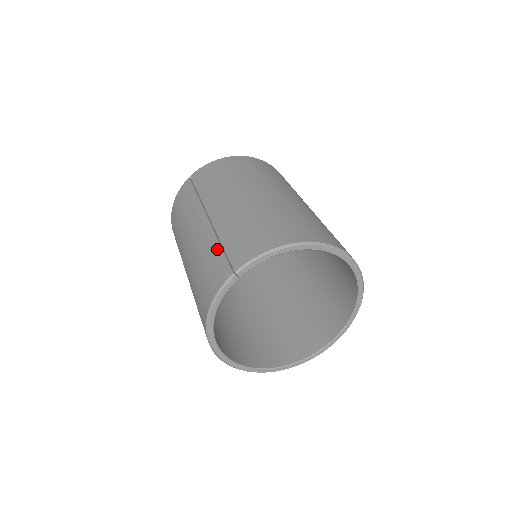
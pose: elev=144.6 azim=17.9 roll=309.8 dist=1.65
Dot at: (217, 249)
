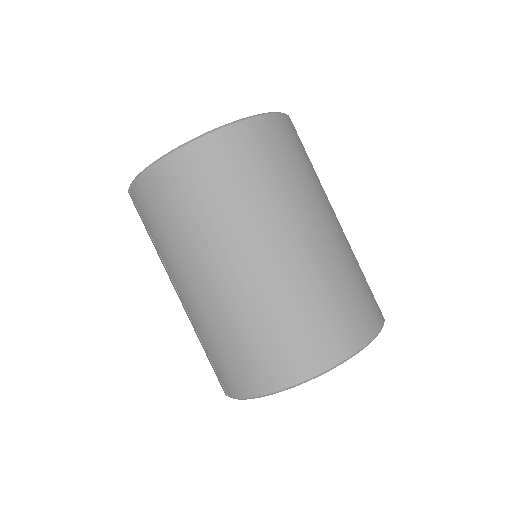
Dot at: occluded
